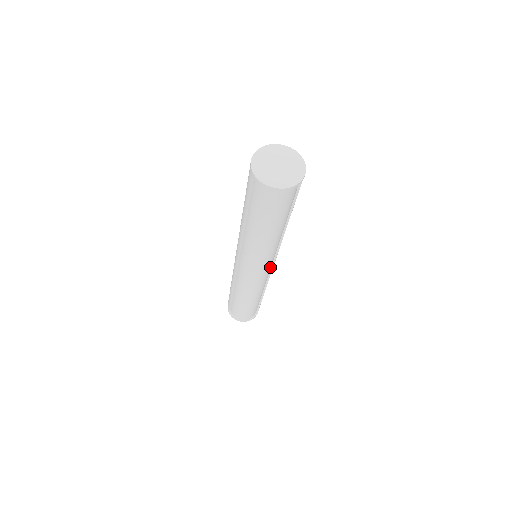
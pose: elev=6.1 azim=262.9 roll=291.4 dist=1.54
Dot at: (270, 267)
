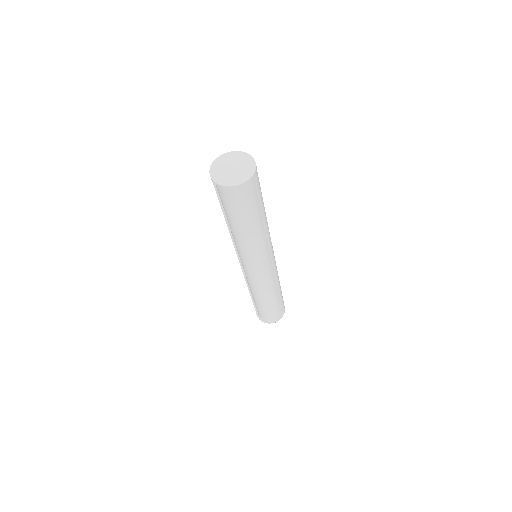
Dot at: (269, 265)
